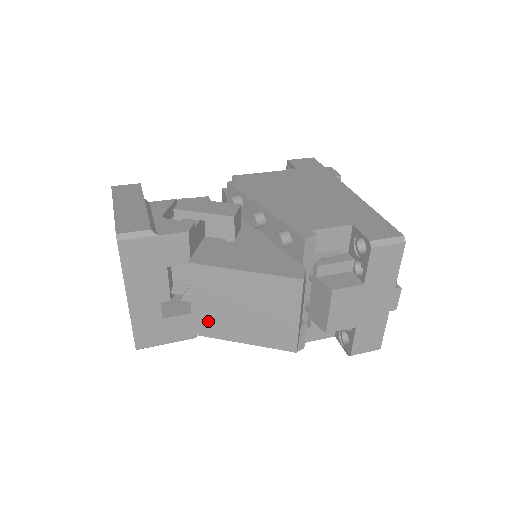
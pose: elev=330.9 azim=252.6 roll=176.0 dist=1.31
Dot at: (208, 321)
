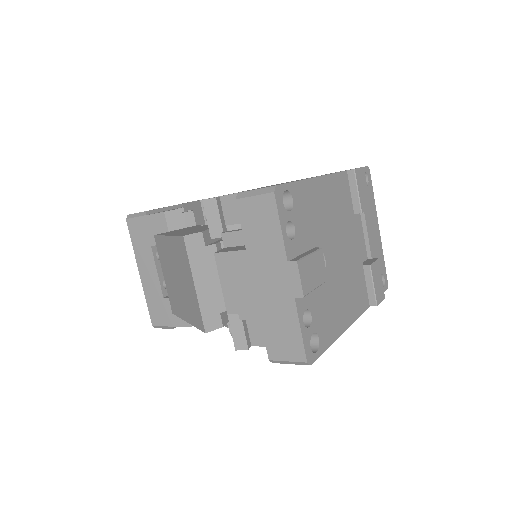
Dot at: (172, 297)
